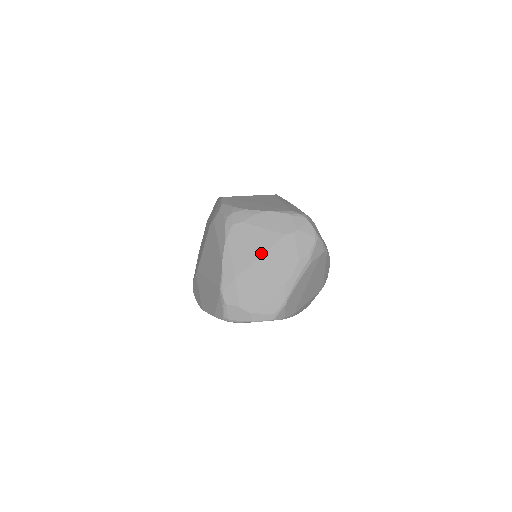
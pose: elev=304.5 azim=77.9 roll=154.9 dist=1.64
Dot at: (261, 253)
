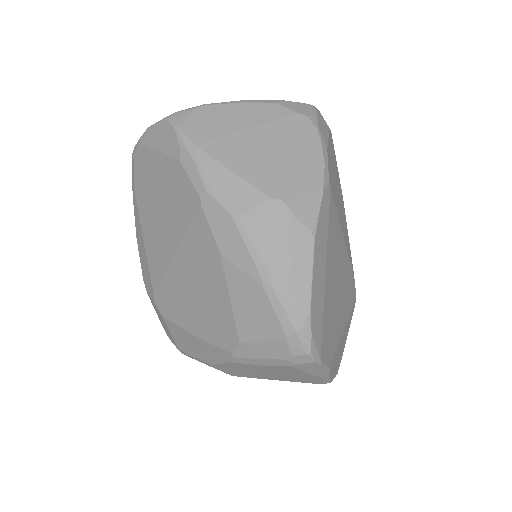
Dot at: occluded
